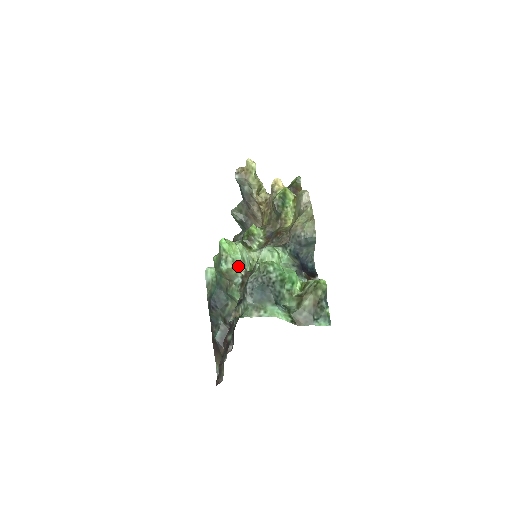
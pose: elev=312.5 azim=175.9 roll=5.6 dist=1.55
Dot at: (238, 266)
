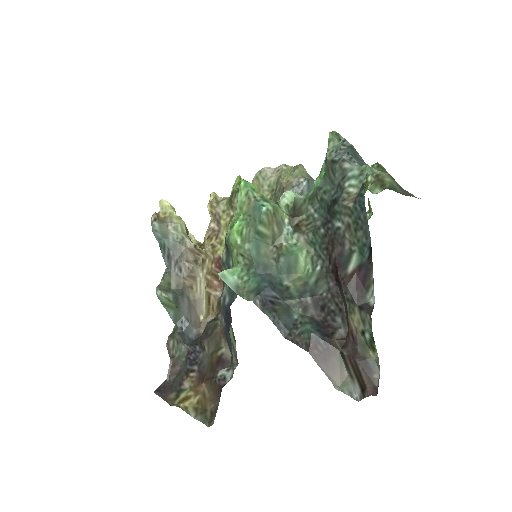
Dot at: (279, 207)
